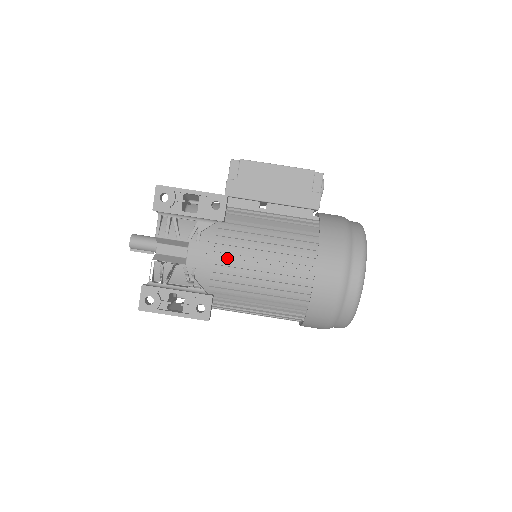
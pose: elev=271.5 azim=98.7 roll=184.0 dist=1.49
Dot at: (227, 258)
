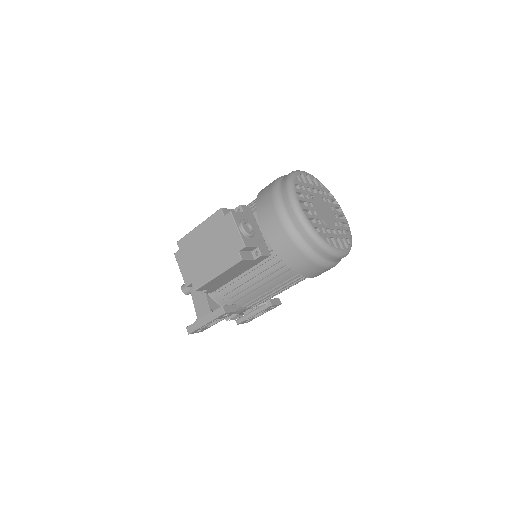
Dot at: occluded
